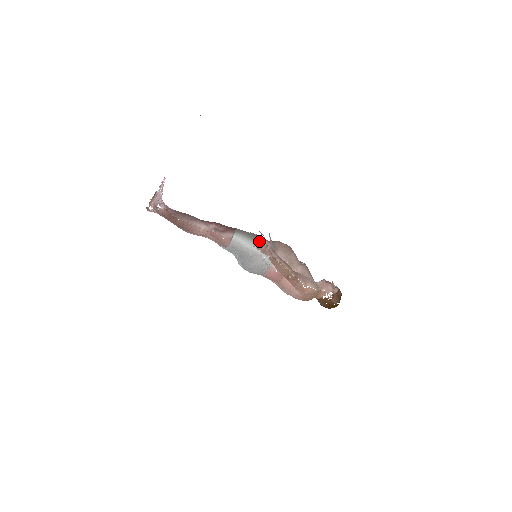
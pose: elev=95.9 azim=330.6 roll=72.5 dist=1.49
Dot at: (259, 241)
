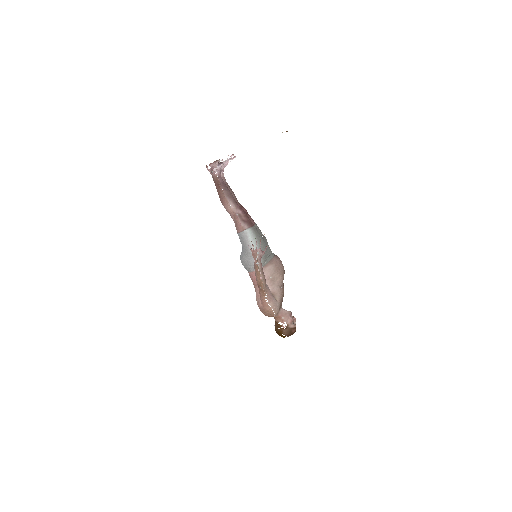
Dot at: (262, 247)
